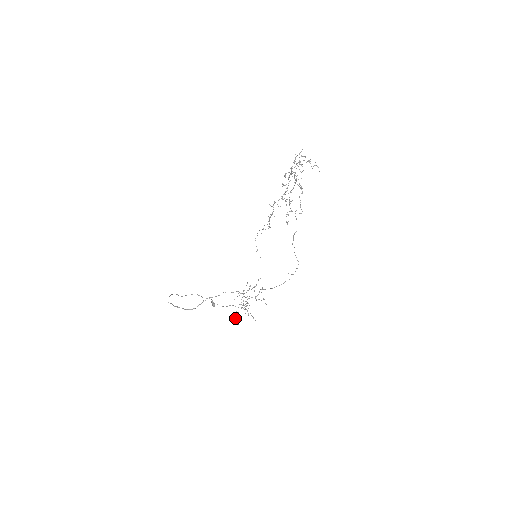
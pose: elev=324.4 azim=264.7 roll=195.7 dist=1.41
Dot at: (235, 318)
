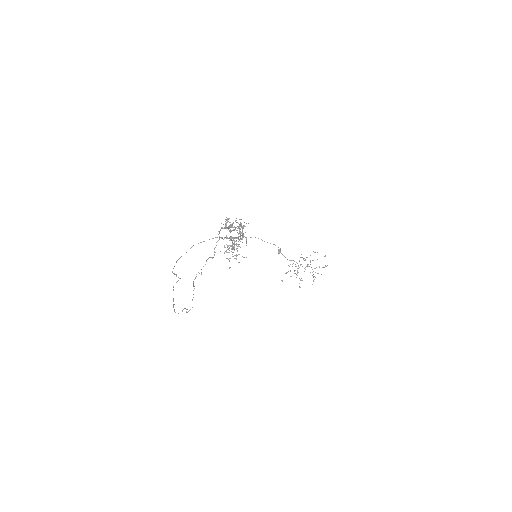
Dot at: occluded
